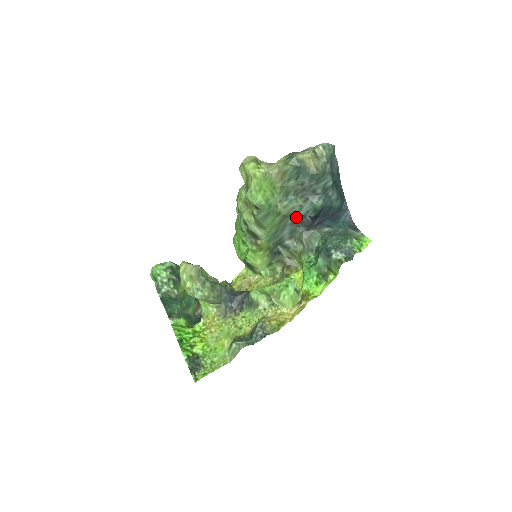
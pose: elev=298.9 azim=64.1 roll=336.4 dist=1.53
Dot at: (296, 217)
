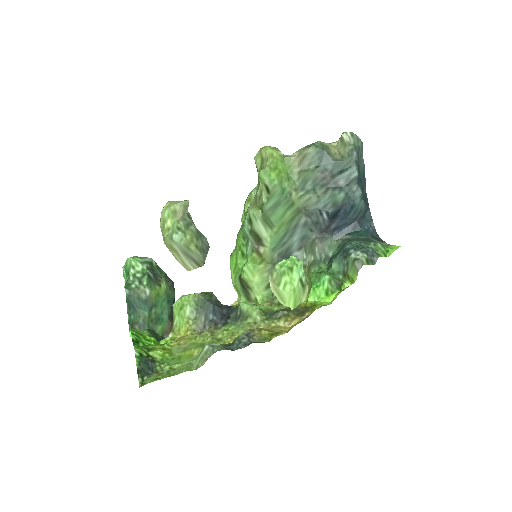
Dot at: (311, 214)
